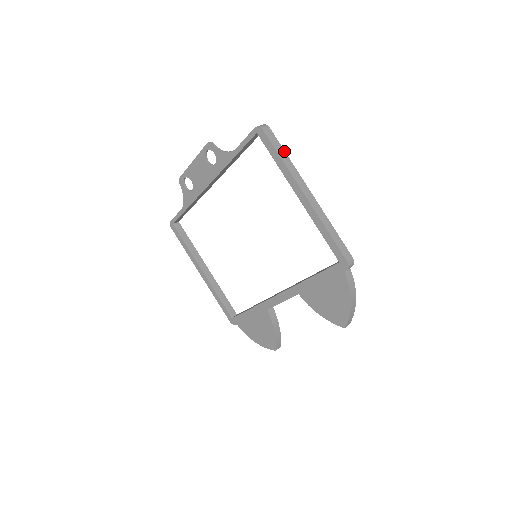
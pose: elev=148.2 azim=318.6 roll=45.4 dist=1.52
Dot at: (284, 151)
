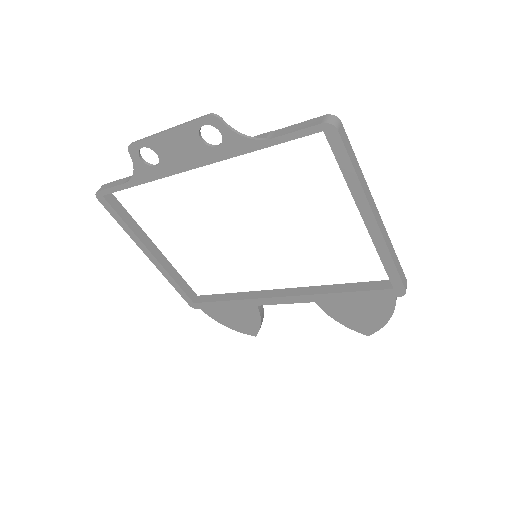
Dot at: (356, 158)
